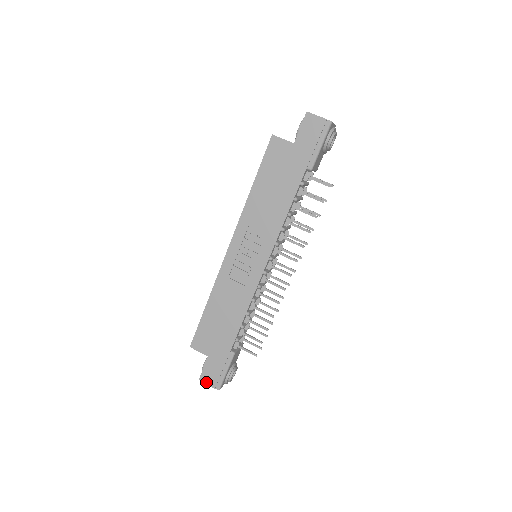
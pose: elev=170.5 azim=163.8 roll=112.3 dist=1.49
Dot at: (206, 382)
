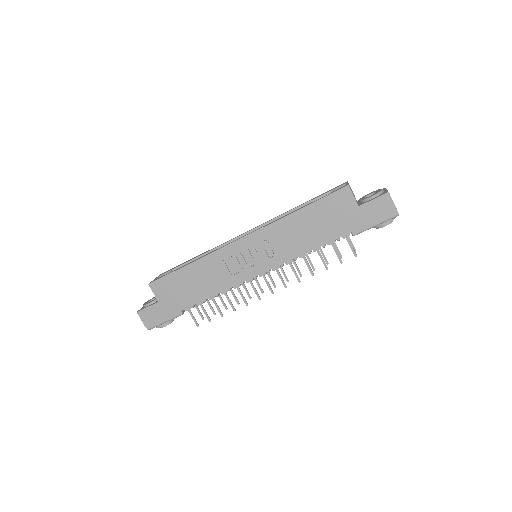
Dot at: (142, 318)
